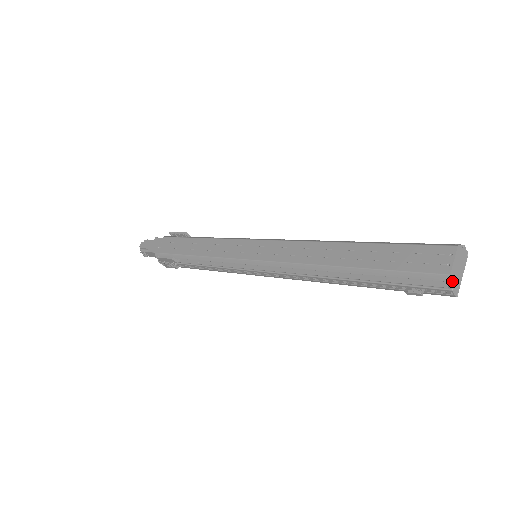
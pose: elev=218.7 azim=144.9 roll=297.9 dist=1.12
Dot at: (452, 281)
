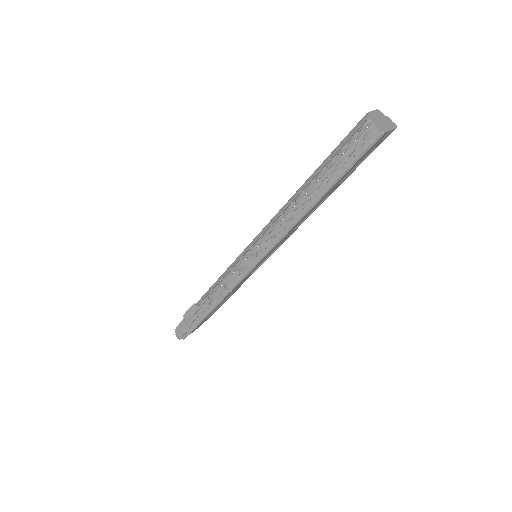
Dot at: (372, 119)
